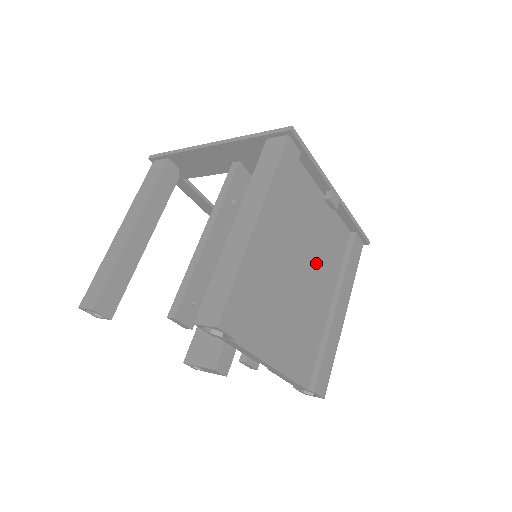
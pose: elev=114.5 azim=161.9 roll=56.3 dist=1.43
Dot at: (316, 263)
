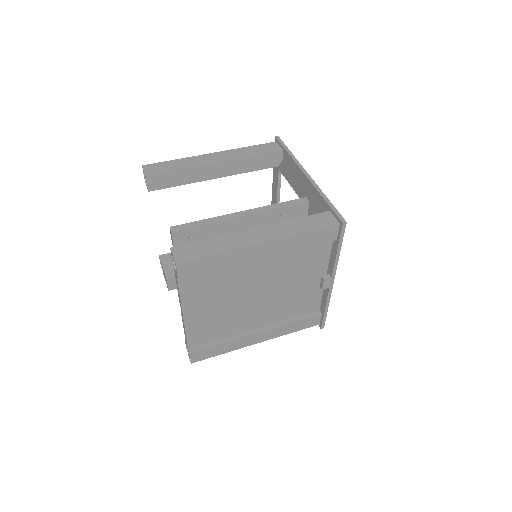
Dot at: (275, 299)
